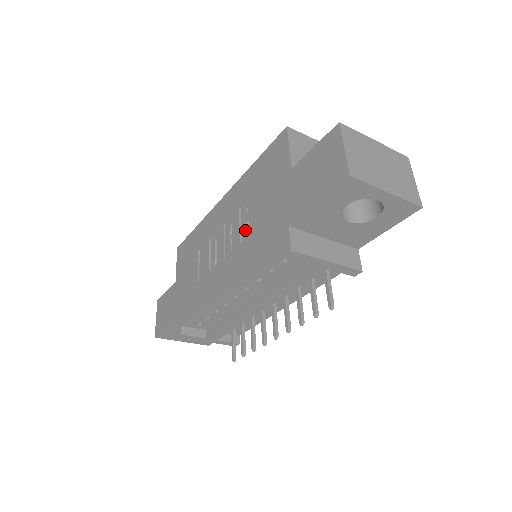
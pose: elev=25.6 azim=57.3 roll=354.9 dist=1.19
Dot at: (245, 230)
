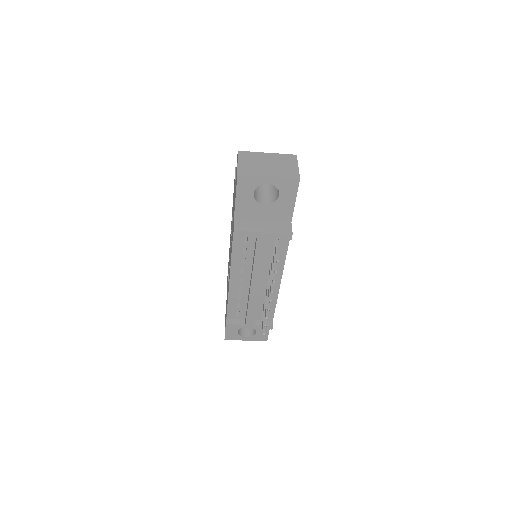
Dot at: (231, 237)
